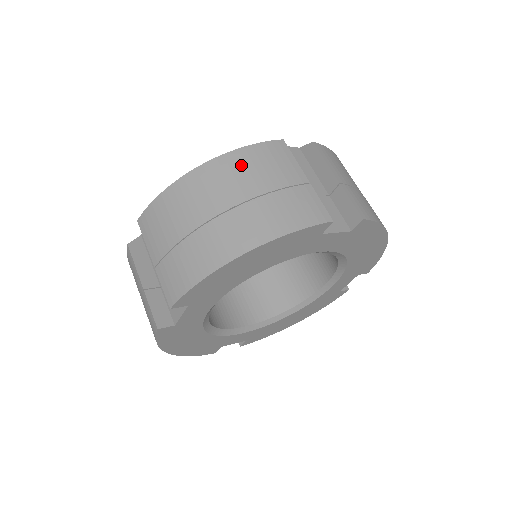
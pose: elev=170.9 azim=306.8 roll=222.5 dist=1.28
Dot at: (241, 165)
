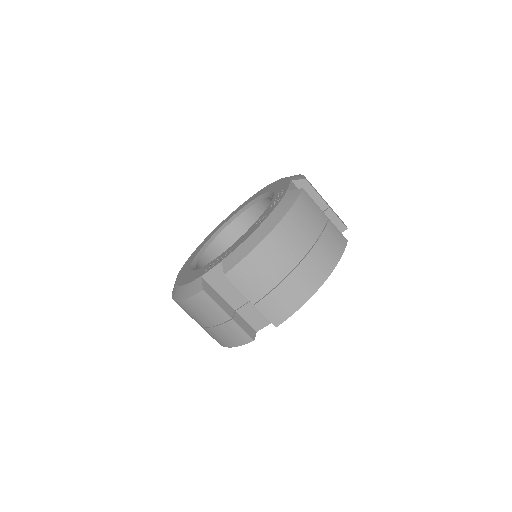
Dot at: (299, 220)
